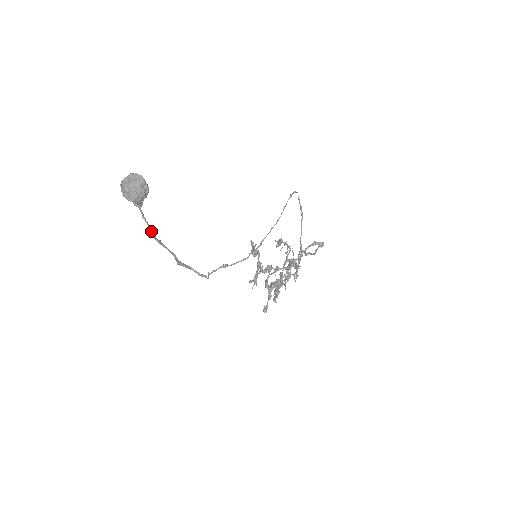
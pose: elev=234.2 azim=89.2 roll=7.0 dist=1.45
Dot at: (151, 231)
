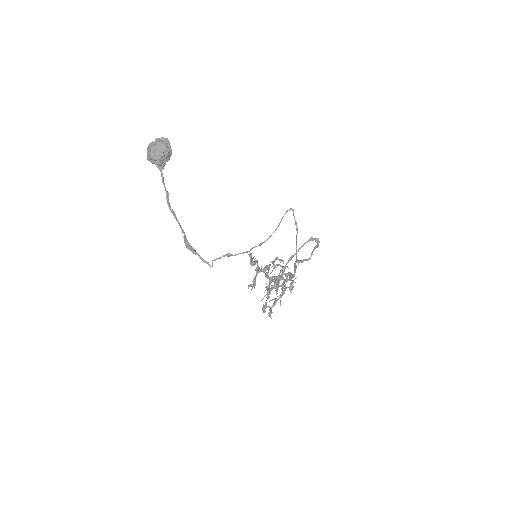
Dot at: (167, 198)
